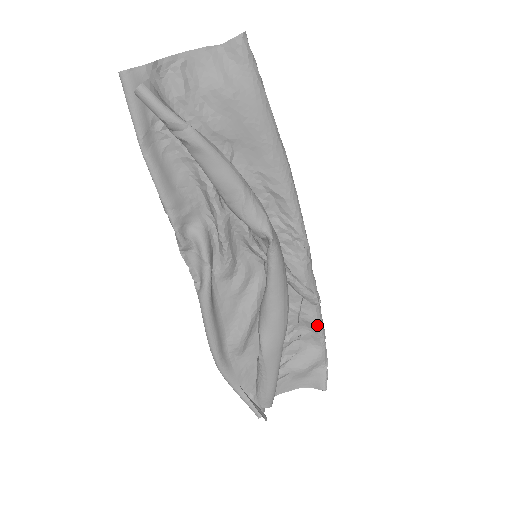
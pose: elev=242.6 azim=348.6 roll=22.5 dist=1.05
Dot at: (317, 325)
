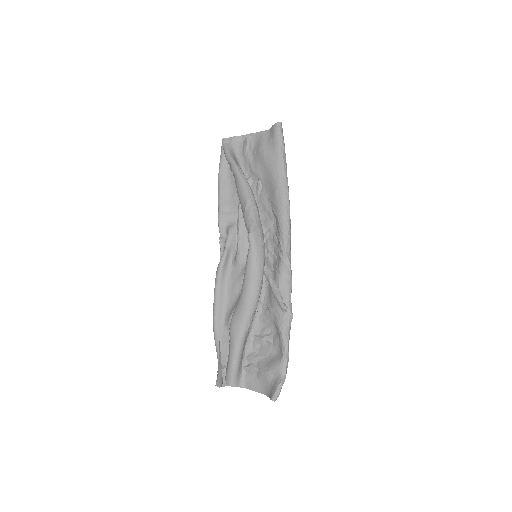
Dot at: (280, 331)
